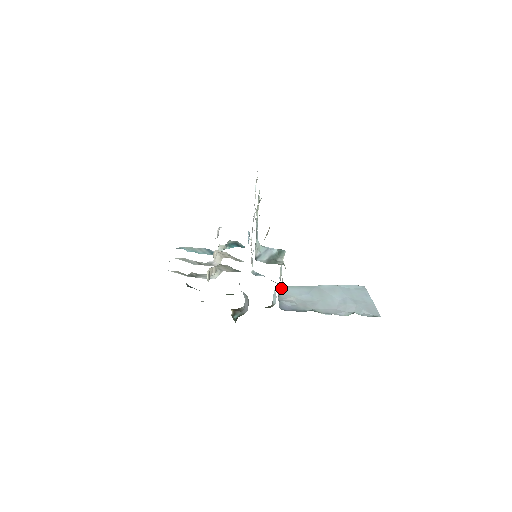
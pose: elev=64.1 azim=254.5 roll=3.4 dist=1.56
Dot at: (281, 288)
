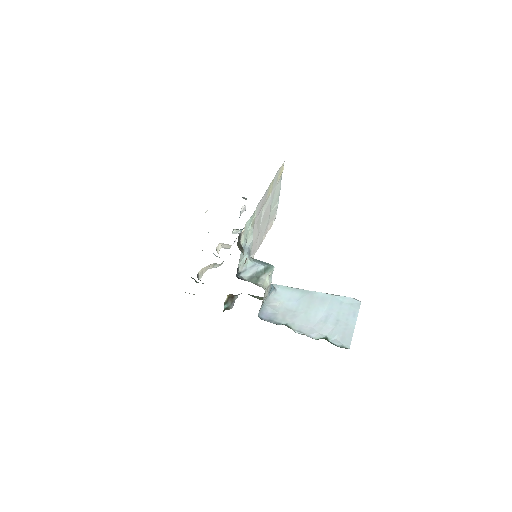
Dot at: (274, 289)
